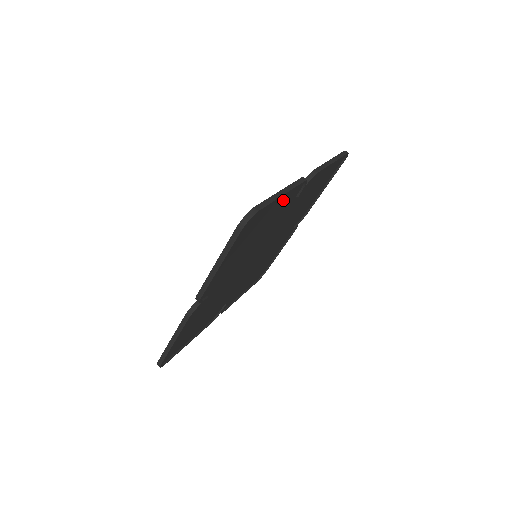
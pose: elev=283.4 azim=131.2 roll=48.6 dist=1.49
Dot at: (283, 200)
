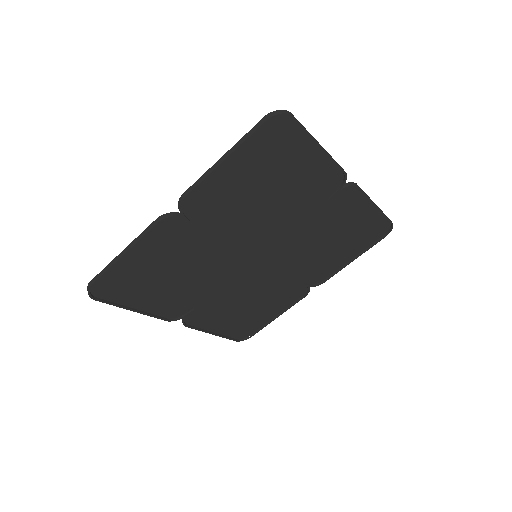
Dot at: (316, 170)
